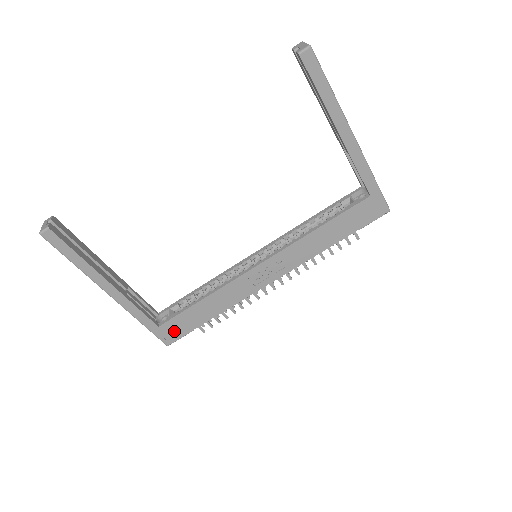
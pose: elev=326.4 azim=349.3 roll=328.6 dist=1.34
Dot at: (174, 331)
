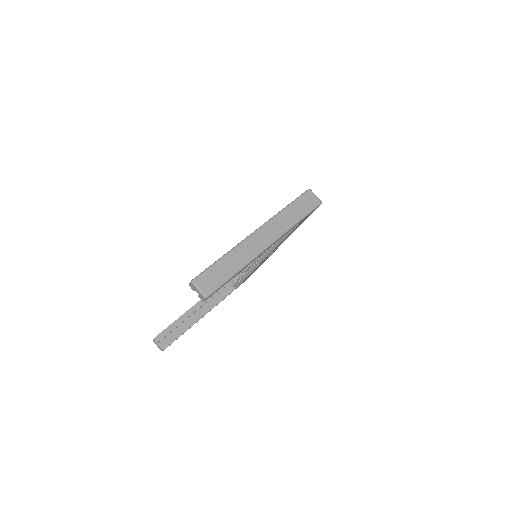
Dot at: occluded
